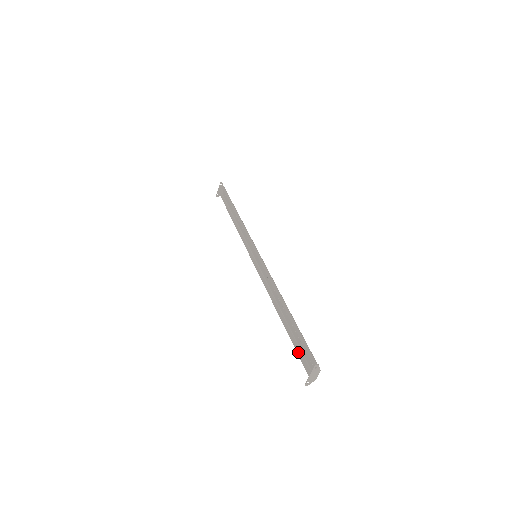
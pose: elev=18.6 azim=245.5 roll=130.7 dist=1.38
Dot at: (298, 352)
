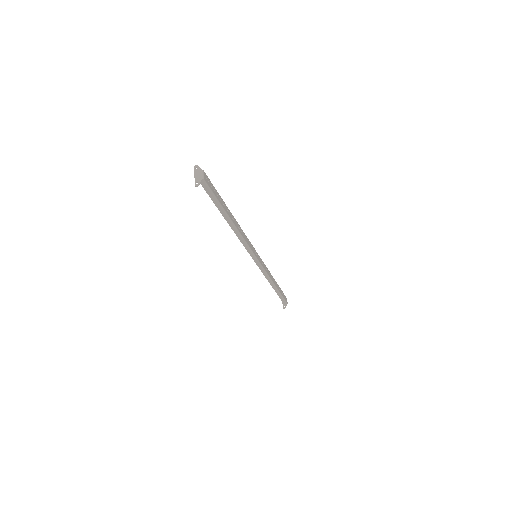
Dot at: (211, 198)
